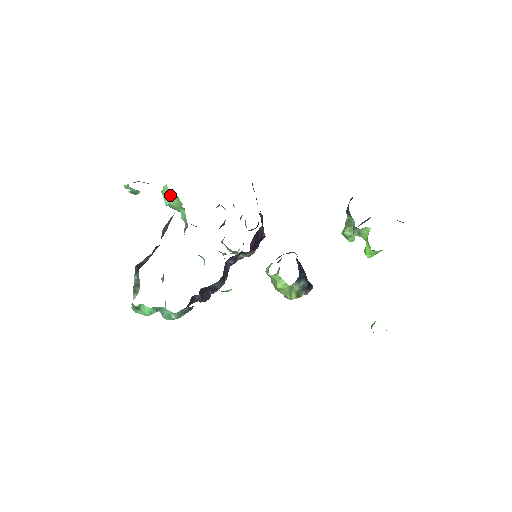
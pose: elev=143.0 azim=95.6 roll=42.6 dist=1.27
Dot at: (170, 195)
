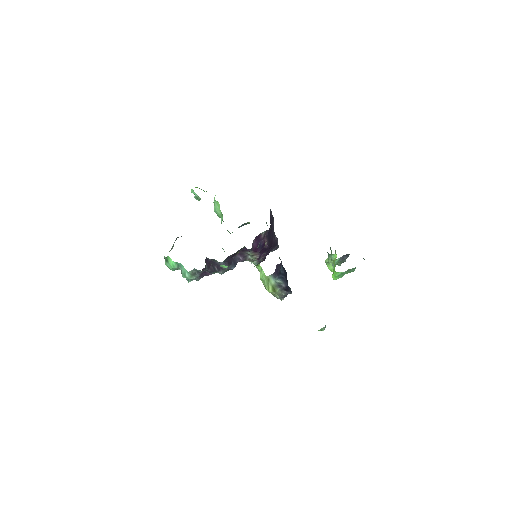
Dot at: (216, 203)
